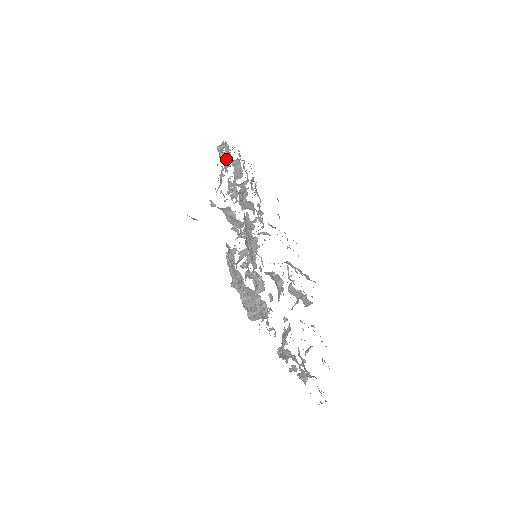
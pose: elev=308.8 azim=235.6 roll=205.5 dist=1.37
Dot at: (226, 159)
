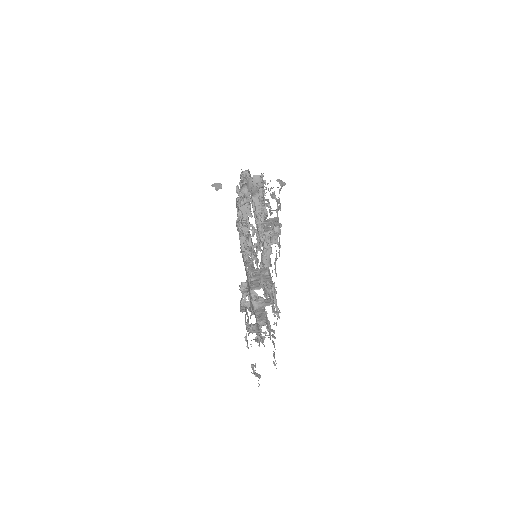
Dot at: occluded
